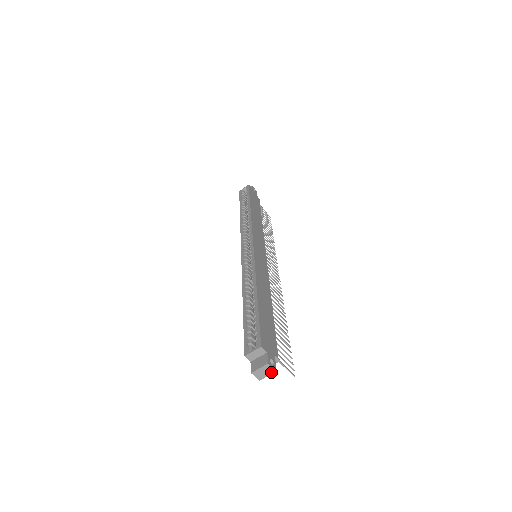
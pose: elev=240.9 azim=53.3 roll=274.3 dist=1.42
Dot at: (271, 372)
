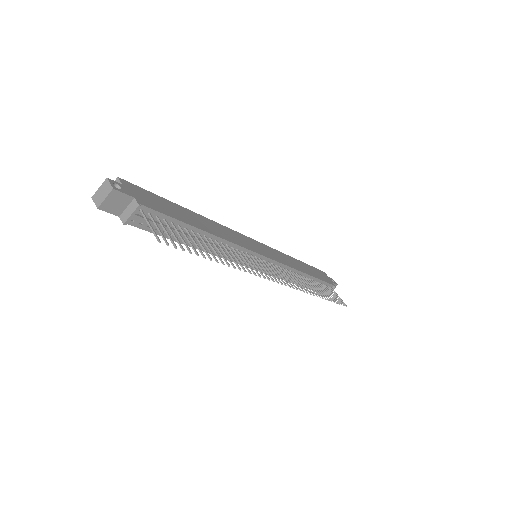
Dot at: (108, 192)
